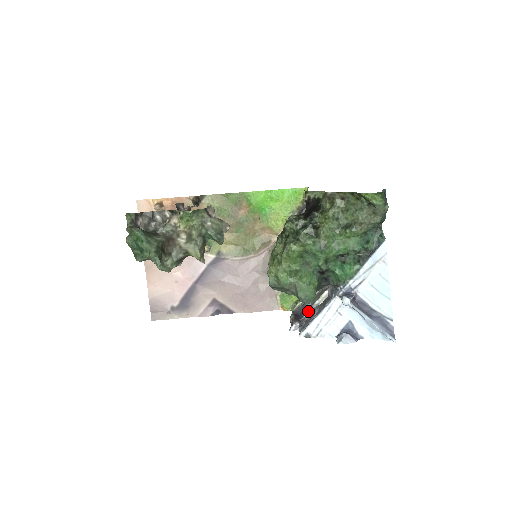
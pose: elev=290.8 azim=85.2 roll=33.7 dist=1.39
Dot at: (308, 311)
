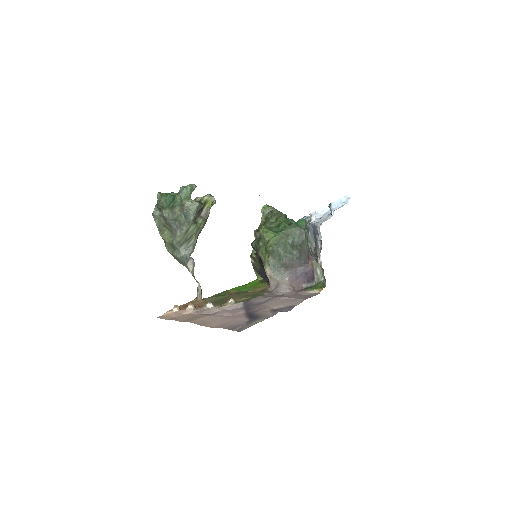
Dot at: occluded
